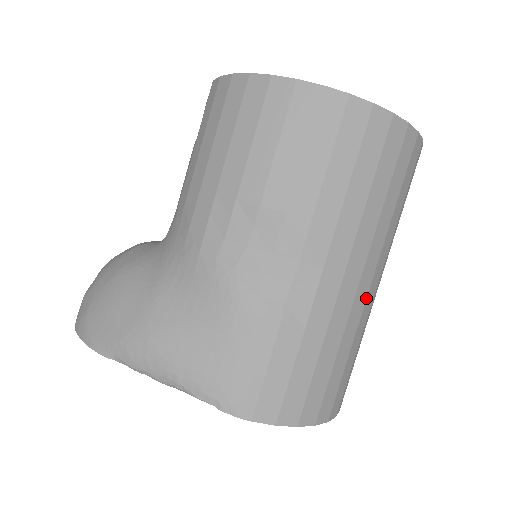
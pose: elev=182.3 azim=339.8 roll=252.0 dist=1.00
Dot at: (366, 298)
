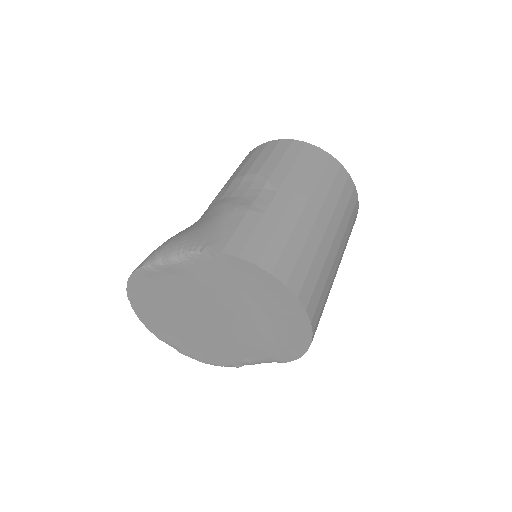
Dot at: (314, 223)
